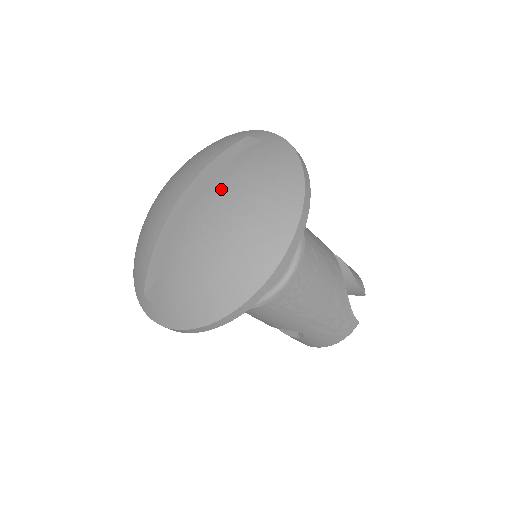
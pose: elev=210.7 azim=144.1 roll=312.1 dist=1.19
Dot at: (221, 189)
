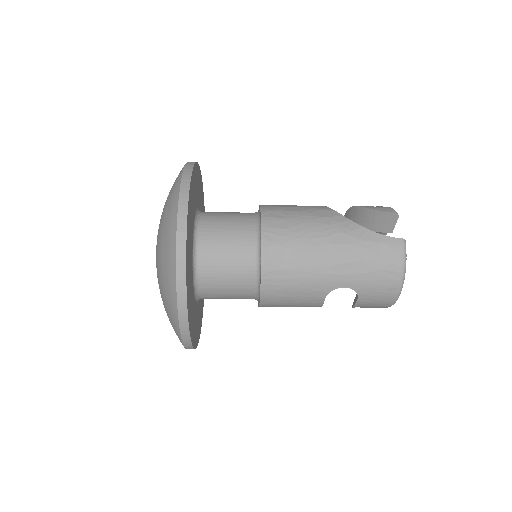
Dot at: occluded
